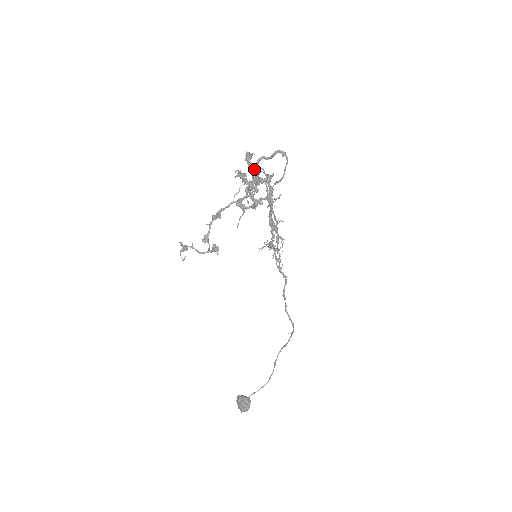
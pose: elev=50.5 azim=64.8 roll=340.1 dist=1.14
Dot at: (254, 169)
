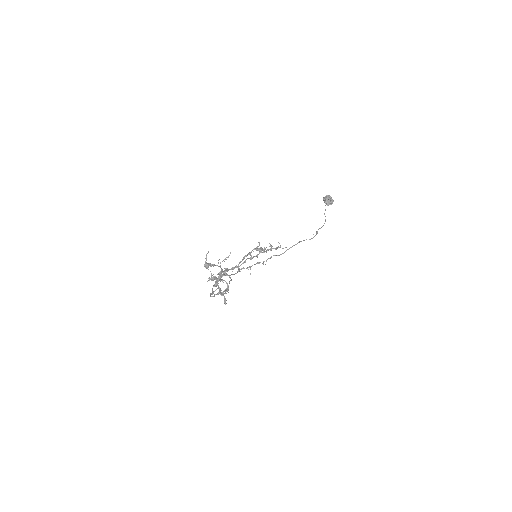
Dot at: (212, 294)
